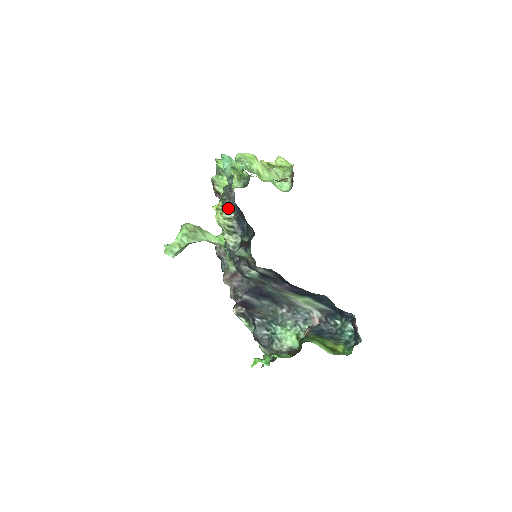
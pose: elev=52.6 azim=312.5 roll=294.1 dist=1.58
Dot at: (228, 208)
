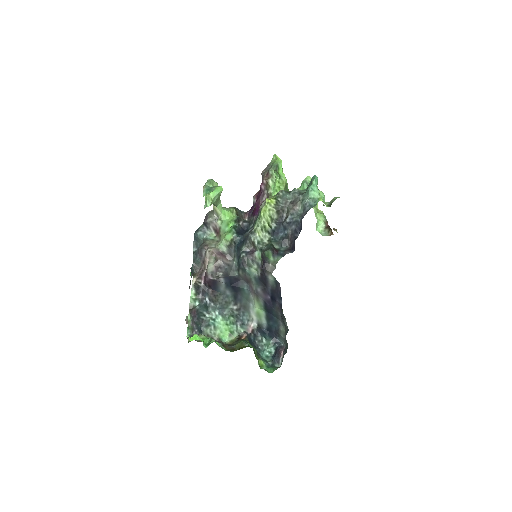
Dot at: (279, 211)
